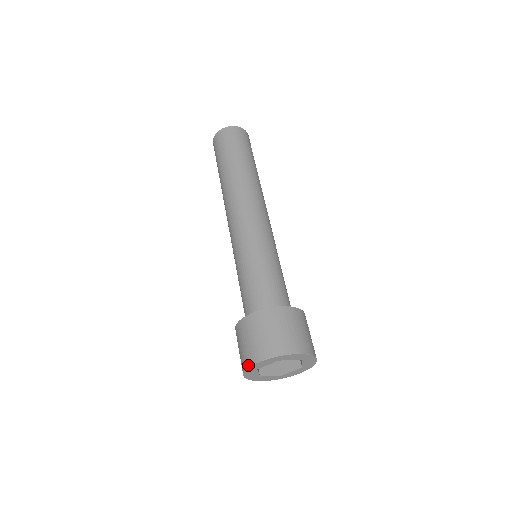
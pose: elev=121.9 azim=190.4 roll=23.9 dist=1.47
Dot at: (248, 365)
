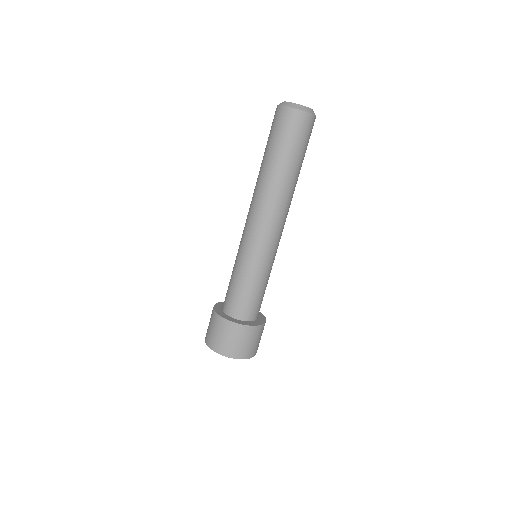
Dot at: (212, 348)
